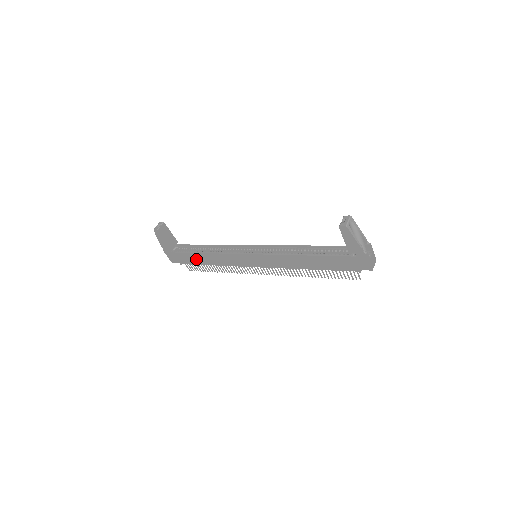
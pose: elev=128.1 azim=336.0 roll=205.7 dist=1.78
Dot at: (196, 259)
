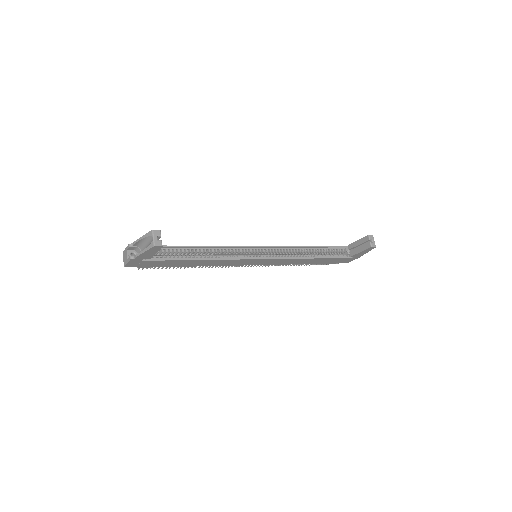
Dot at: (177, 264)
